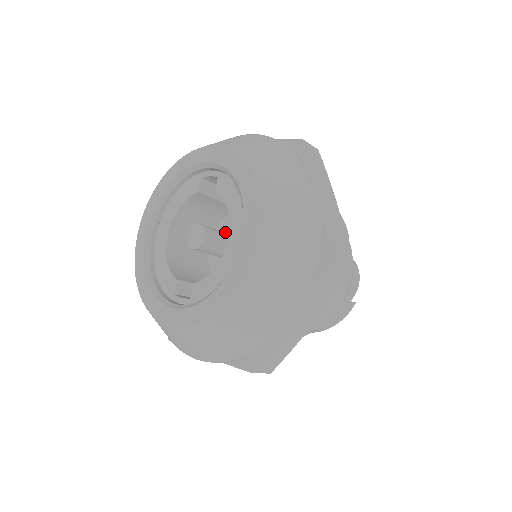
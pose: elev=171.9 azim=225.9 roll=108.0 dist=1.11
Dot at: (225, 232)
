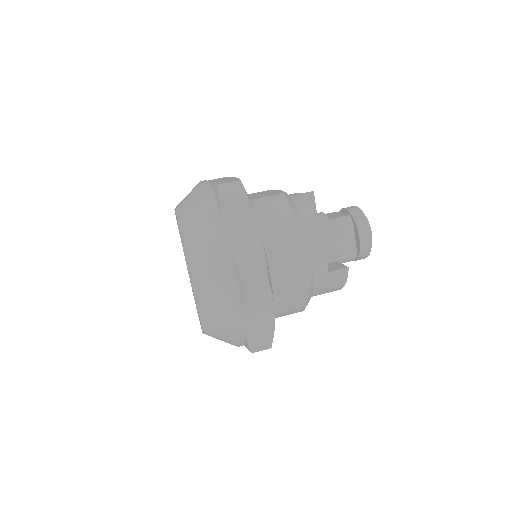
Dot at: occluded
